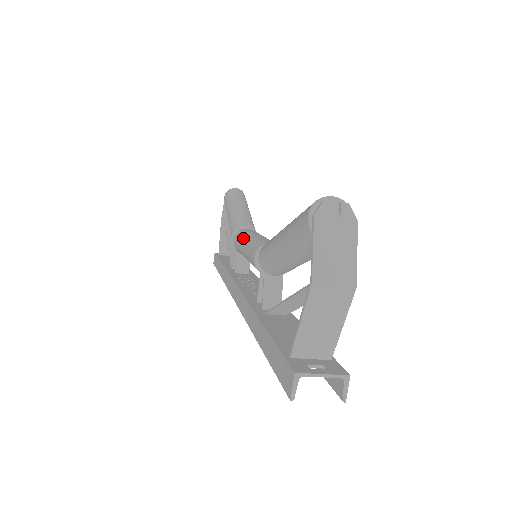
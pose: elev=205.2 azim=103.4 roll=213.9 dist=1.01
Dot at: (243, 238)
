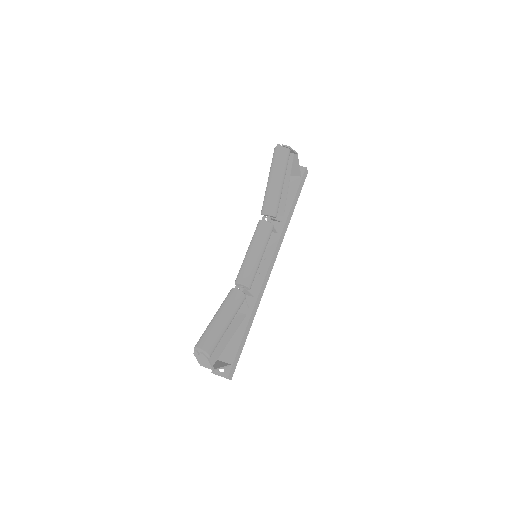
Dot at: (250, 244)
